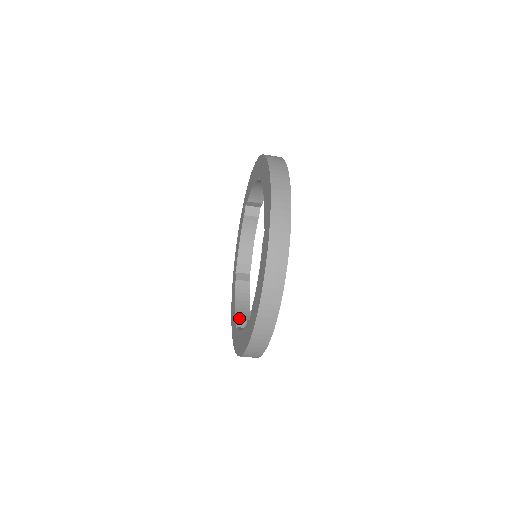
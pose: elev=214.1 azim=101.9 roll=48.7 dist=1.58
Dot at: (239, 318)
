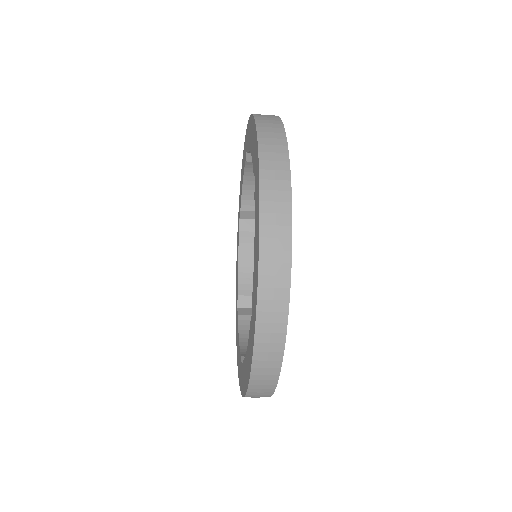
Dot at: (245, 355)
